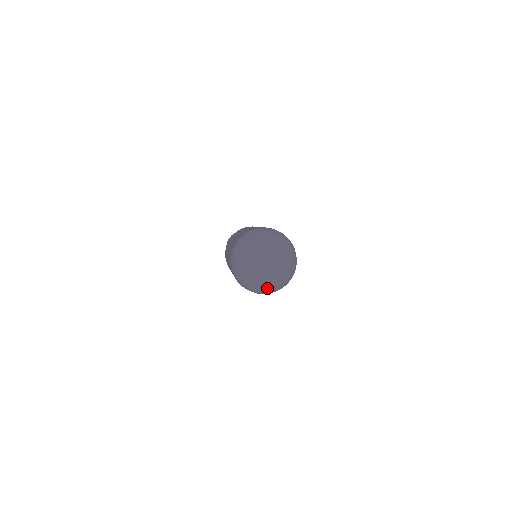
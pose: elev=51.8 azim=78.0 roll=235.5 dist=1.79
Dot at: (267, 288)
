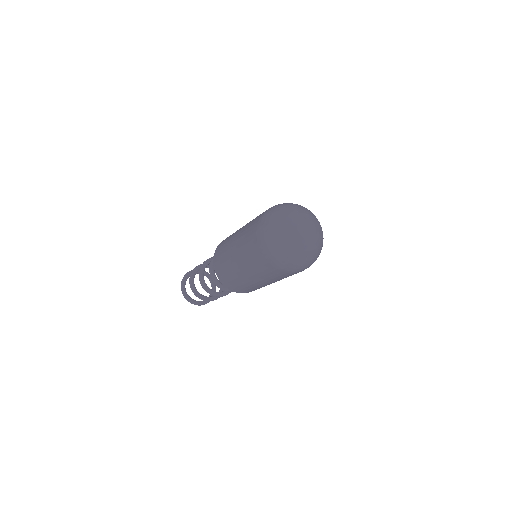
Dot at: (294, 255)
